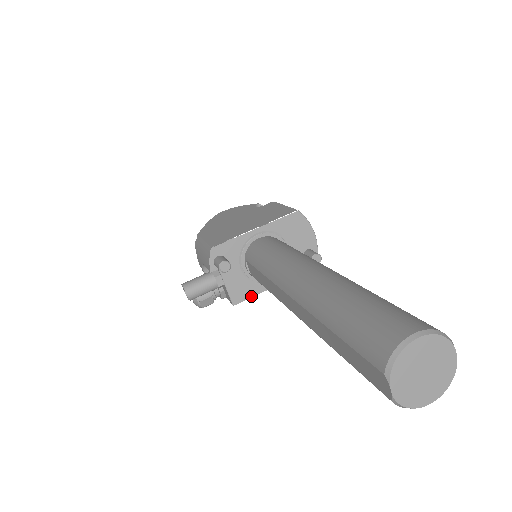
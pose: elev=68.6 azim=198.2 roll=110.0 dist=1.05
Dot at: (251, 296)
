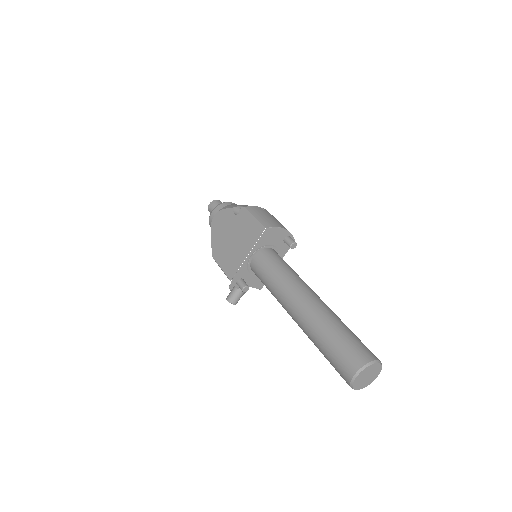
Dot at: occluded
